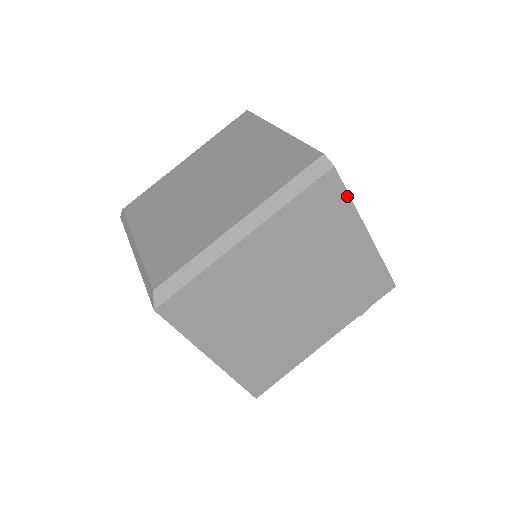
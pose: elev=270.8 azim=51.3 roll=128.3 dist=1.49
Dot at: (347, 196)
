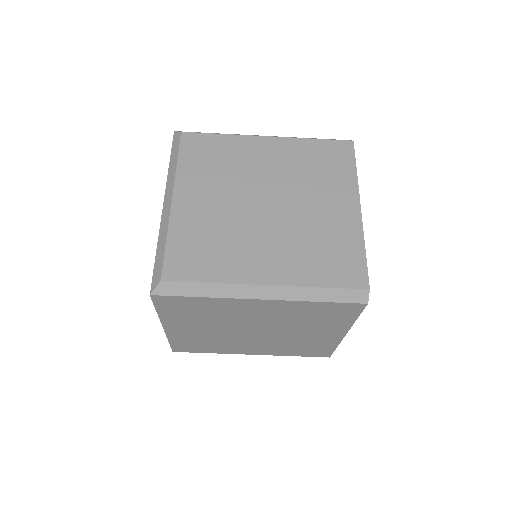
Dot at: (356, 317)
